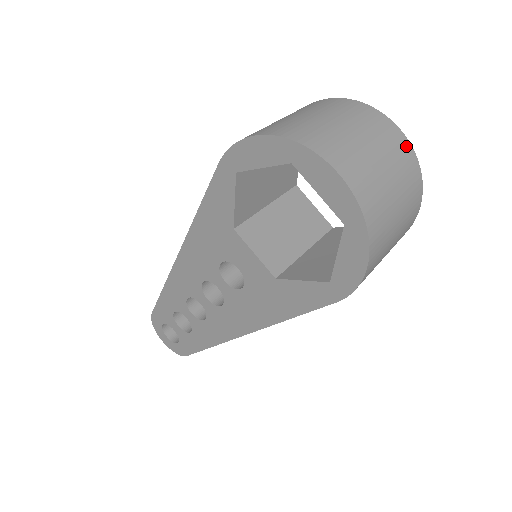
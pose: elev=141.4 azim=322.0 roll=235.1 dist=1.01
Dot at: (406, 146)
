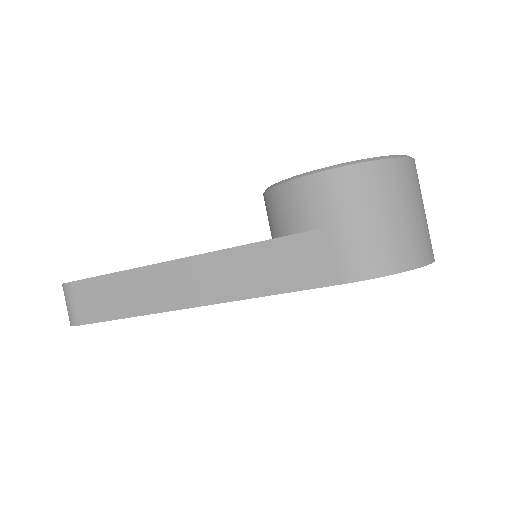
Dot at: occluded
